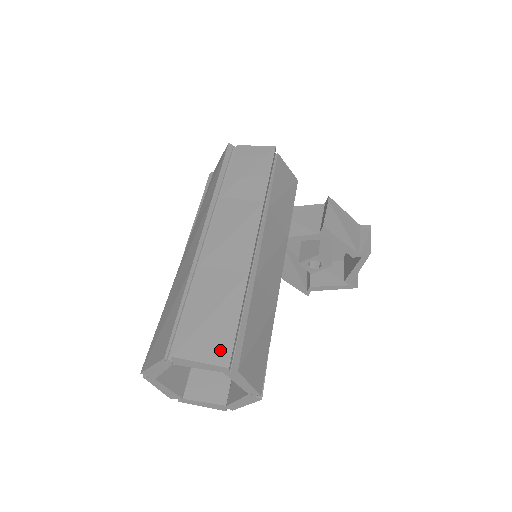
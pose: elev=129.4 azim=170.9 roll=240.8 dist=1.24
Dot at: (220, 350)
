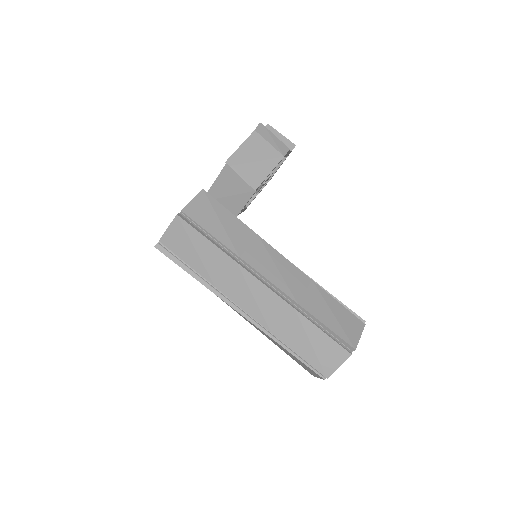
Dot at: (338, 353)
